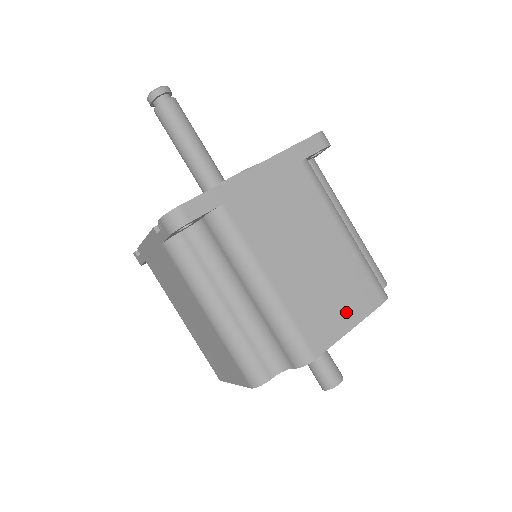
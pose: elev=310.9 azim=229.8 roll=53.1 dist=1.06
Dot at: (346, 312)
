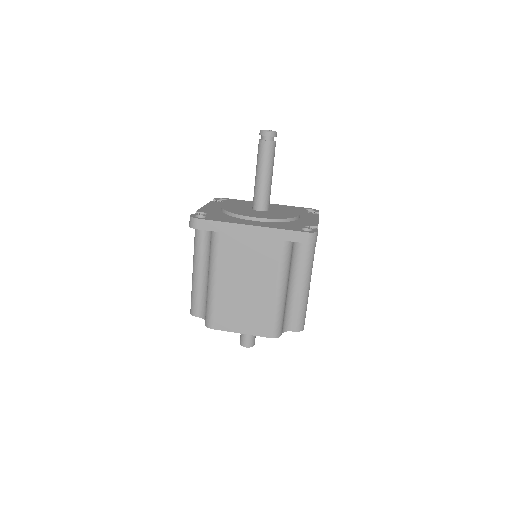
Dot at: (245, 325)
